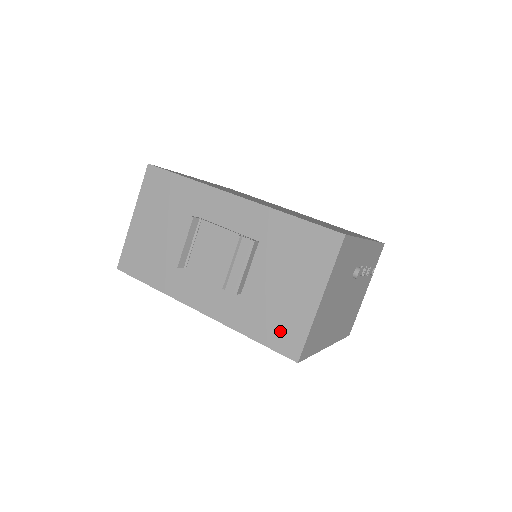
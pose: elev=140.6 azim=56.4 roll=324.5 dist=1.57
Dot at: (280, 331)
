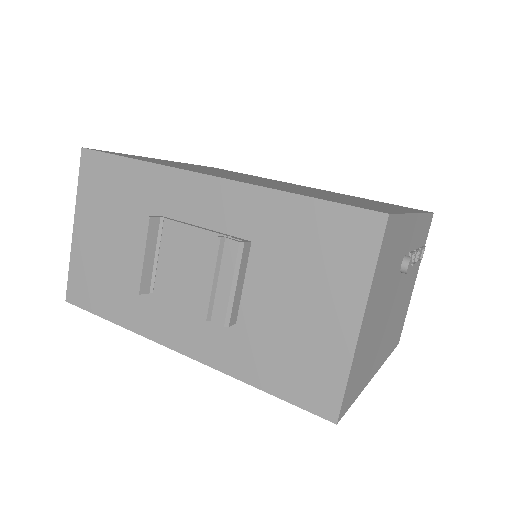
Dot at: (302, 376)
